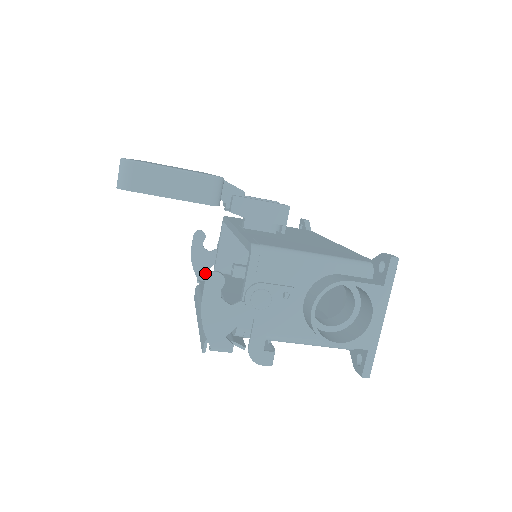
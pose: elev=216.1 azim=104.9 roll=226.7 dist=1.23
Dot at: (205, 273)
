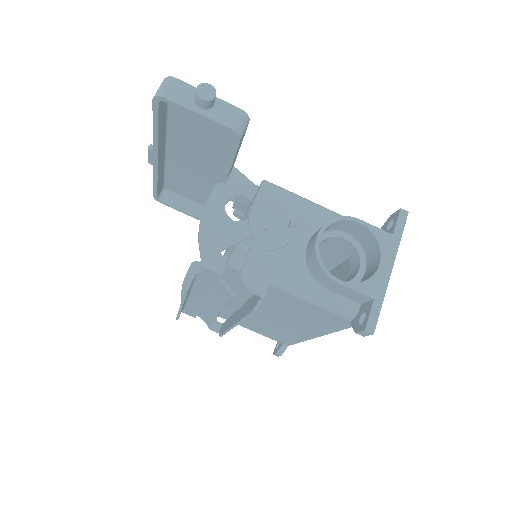
Dot at: occluded
